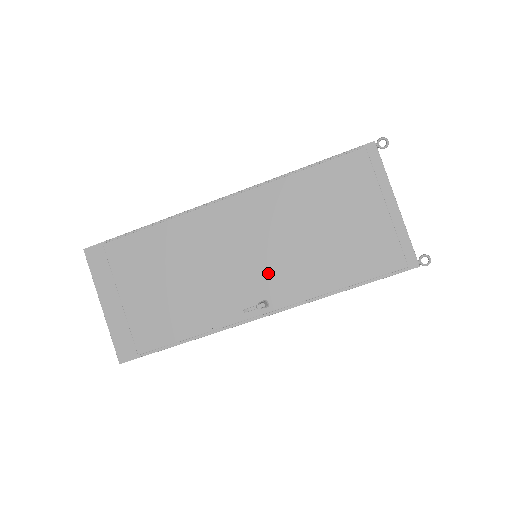
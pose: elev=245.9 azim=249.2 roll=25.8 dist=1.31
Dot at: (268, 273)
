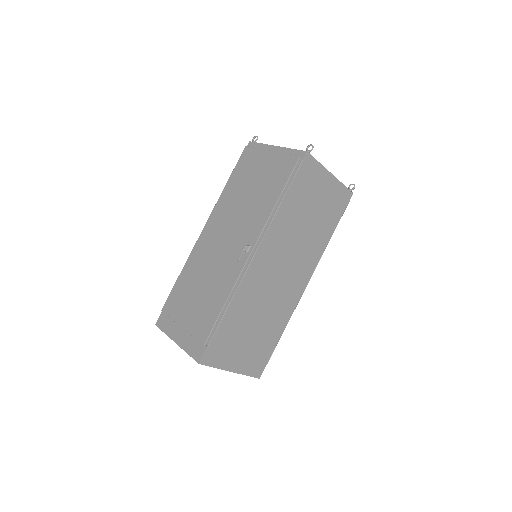
Dot at: (240, 234)
